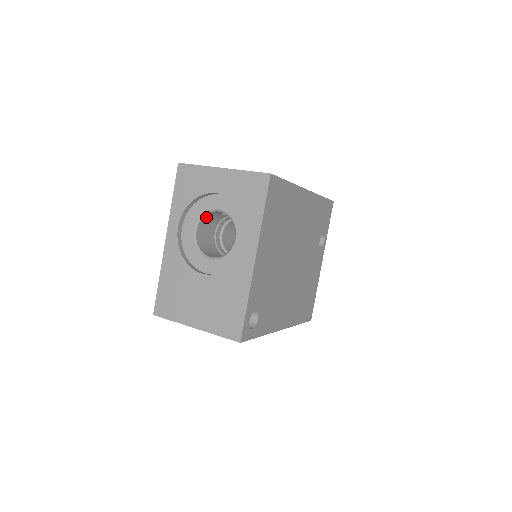
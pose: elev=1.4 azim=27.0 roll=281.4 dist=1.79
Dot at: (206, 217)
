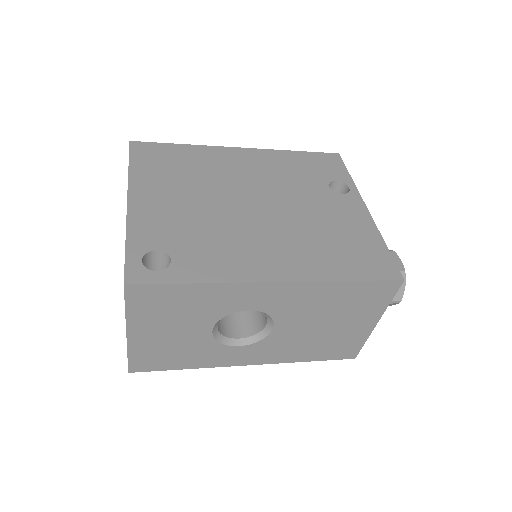
Dot at: occluded
